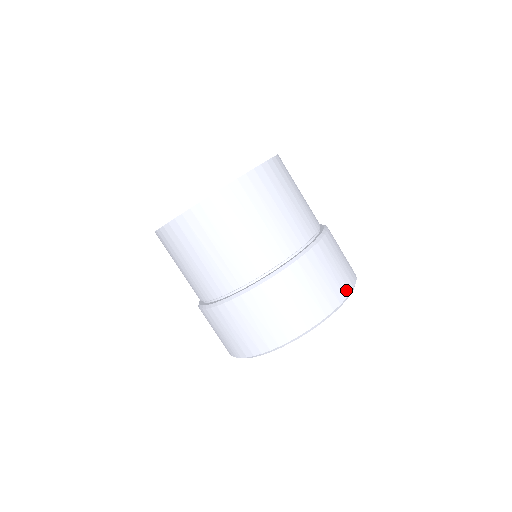
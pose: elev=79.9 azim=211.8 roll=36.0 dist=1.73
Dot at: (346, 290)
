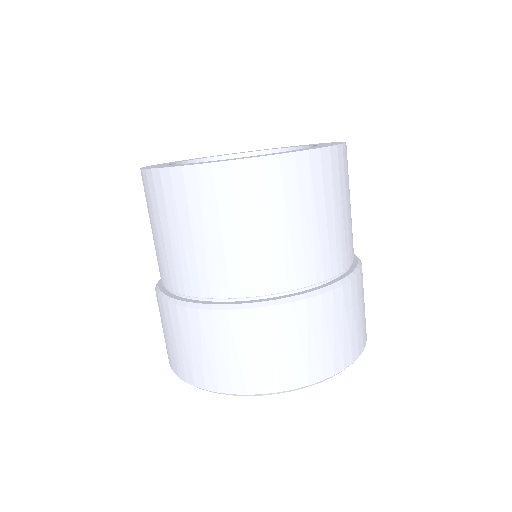
Dot at: (356, 352)
